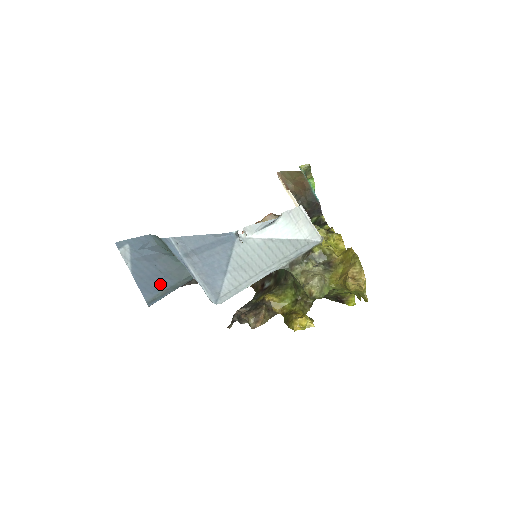
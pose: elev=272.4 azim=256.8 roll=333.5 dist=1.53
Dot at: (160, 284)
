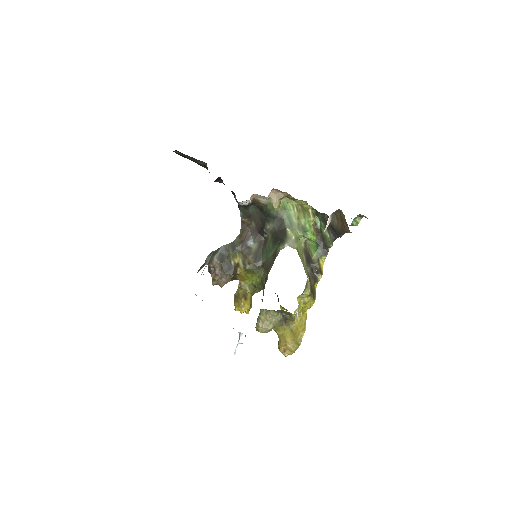
Dot at: occluded
